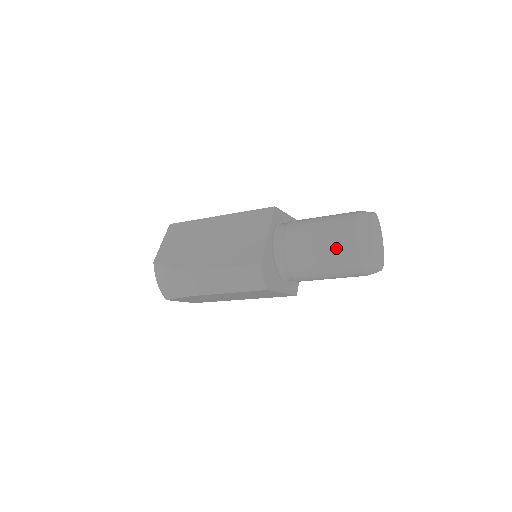
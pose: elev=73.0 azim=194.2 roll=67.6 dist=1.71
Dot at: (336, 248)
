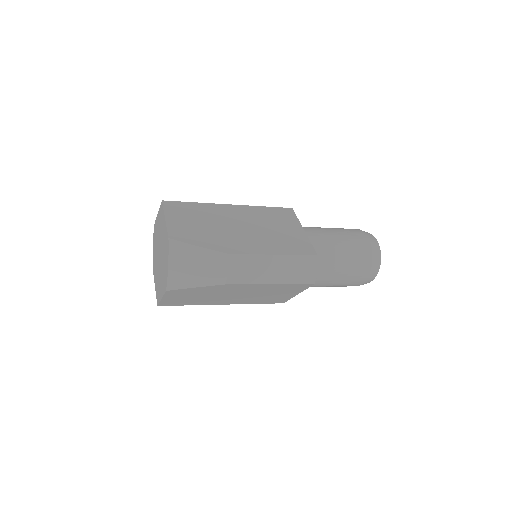
Dot at: (356, 255)
